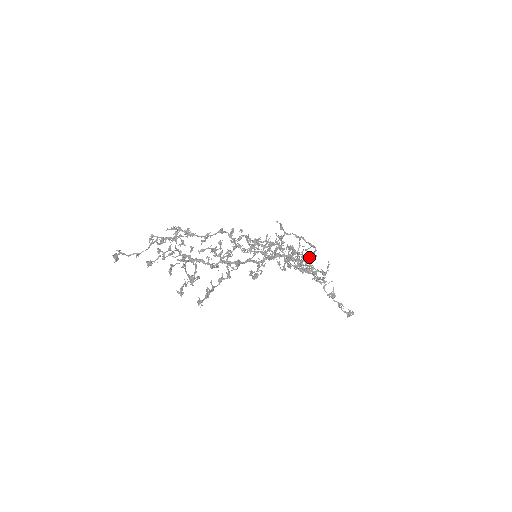
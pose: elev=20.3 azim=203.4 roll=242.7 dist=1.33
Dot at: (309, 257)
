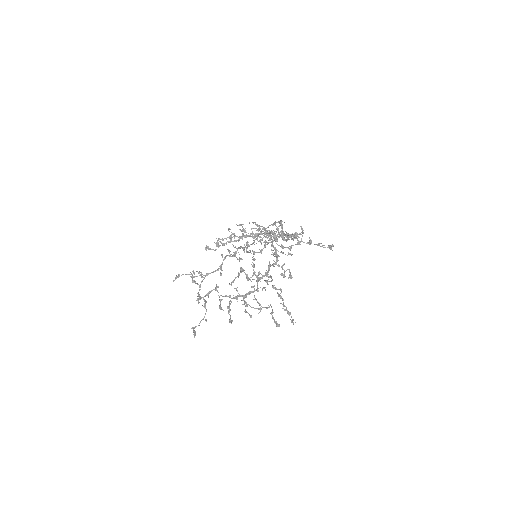
Dot at: (292, 233)
